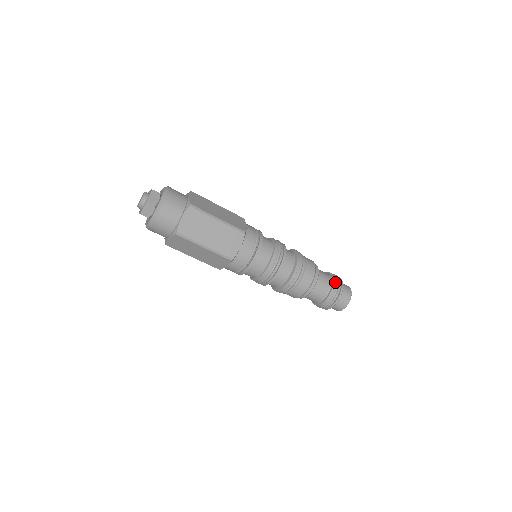
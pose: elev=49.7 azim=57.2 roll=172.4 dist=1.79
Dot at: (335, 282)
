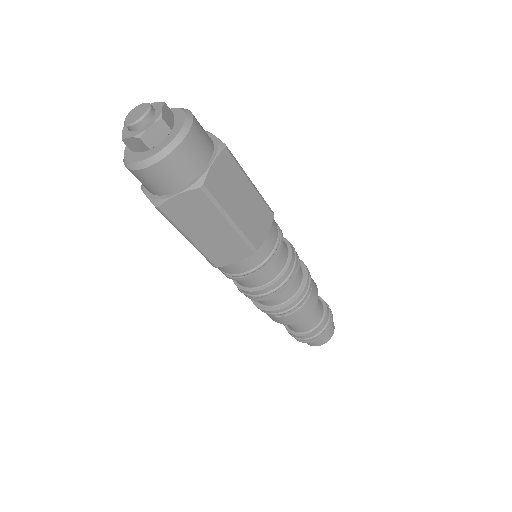
Dot at: (322, 328)
